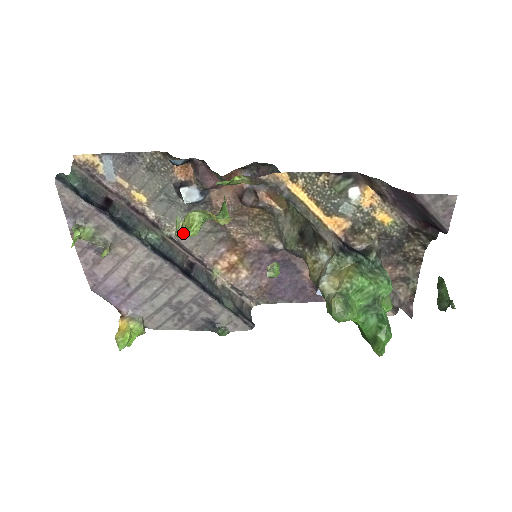
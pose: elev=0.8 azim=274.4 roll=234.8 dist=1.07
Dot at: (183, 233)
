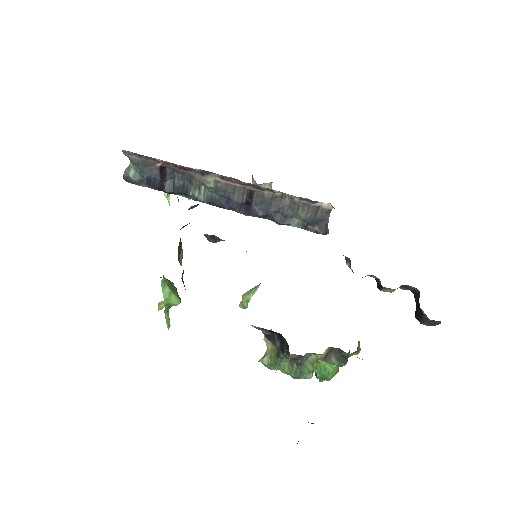
Dot at: occluded
